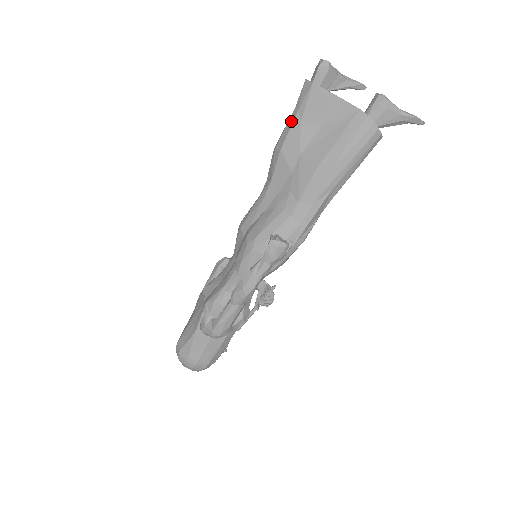
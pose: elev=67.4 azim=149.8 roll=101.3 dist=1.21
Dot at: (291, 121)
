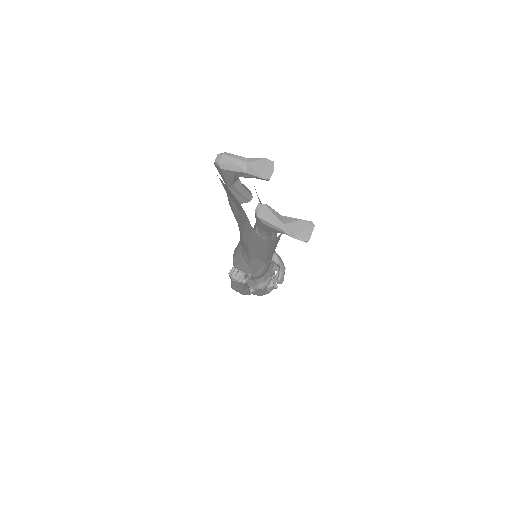
Dot at: occluded
